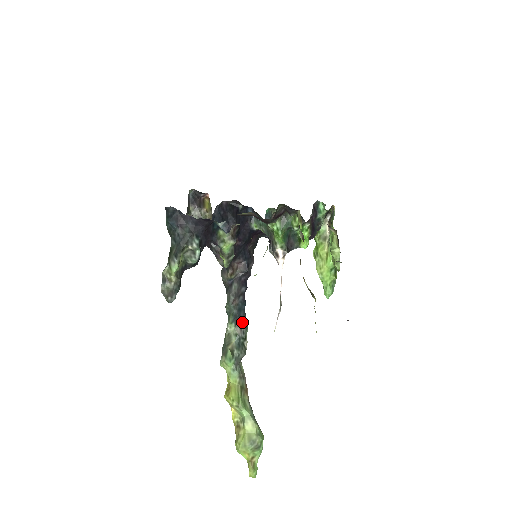
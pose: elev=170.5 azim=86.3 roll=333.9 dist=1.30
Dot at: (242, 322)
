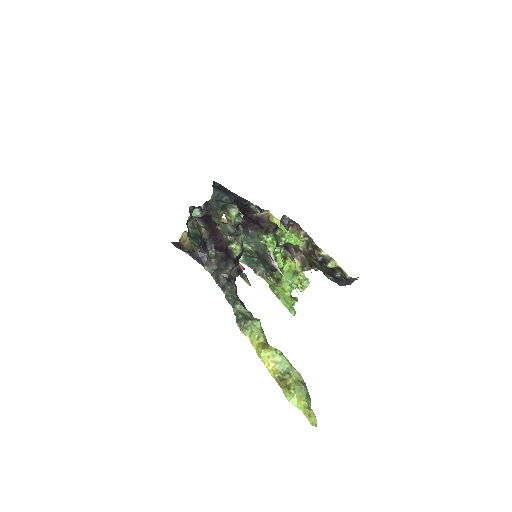
Dot at: (246, 309)
